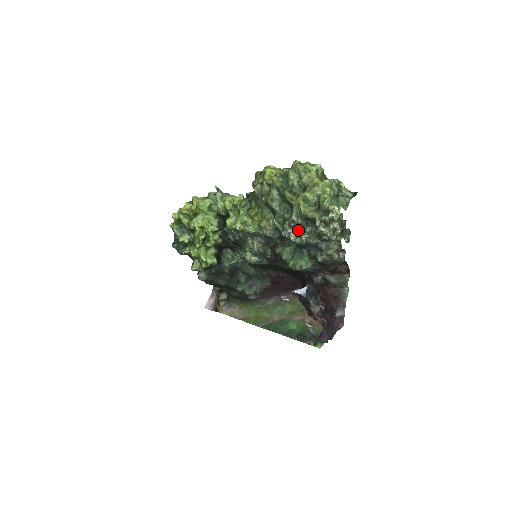
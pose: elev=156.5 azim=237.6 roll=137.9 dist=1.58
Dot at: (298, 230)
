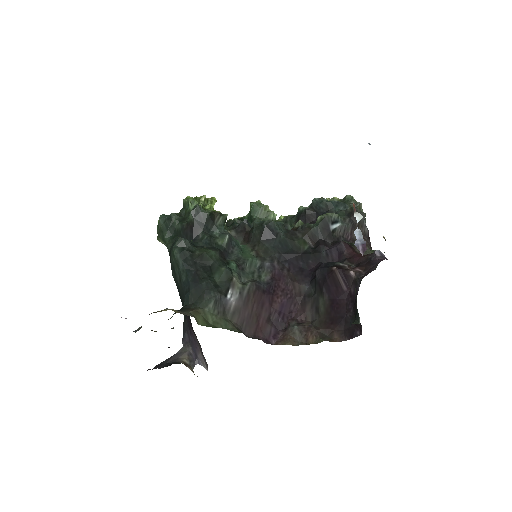
Dot at: occluded
